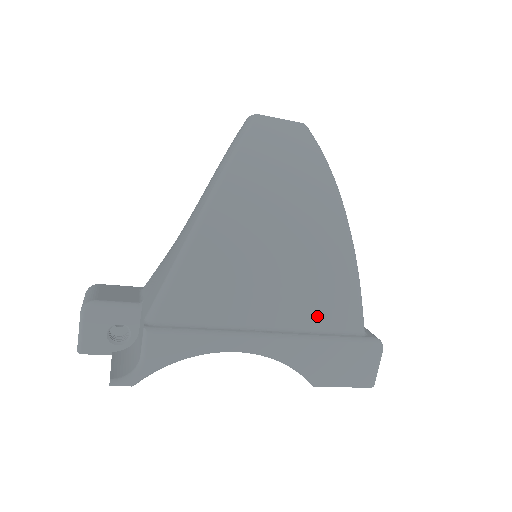
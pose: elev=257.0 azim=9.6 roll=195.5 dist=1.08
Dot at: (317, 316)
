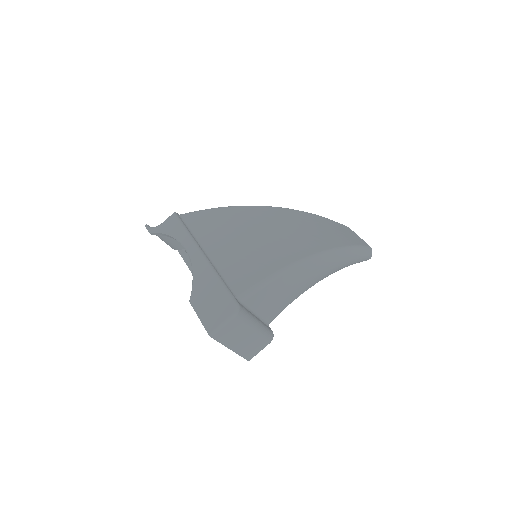
Dot at: (230, 269)
